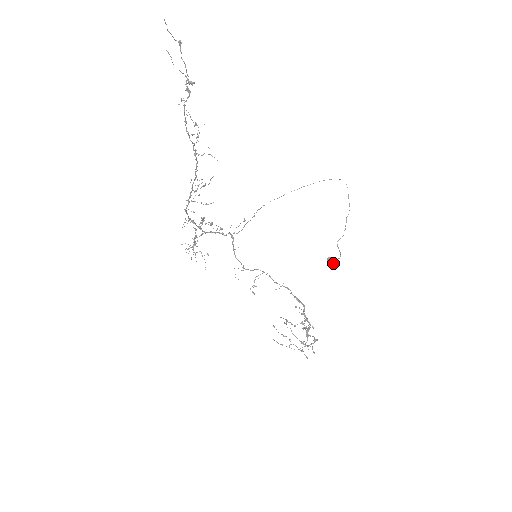
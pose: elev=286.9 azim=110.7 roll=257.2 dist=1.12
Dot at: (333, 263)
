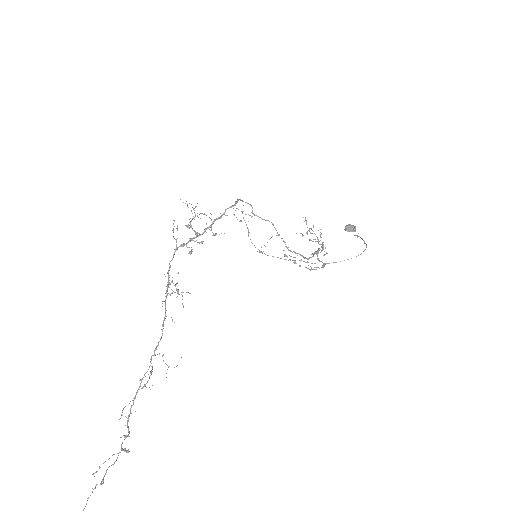
Dot at: (352, 230)
